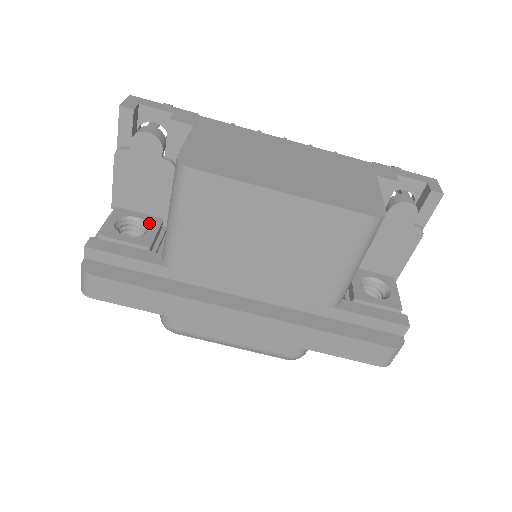
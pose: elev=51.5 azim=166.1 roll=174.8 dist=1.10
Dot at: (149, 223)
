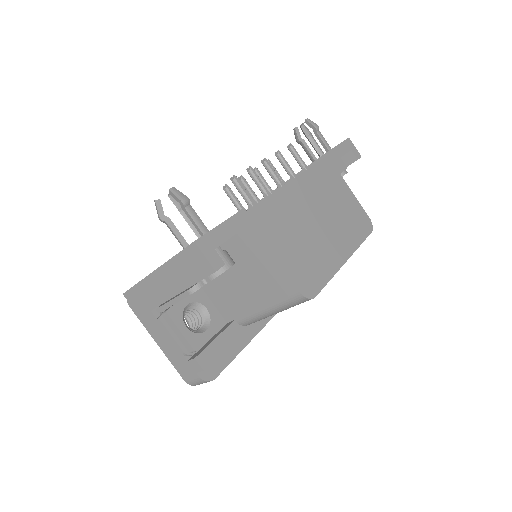
Dot at: (199, 301)
